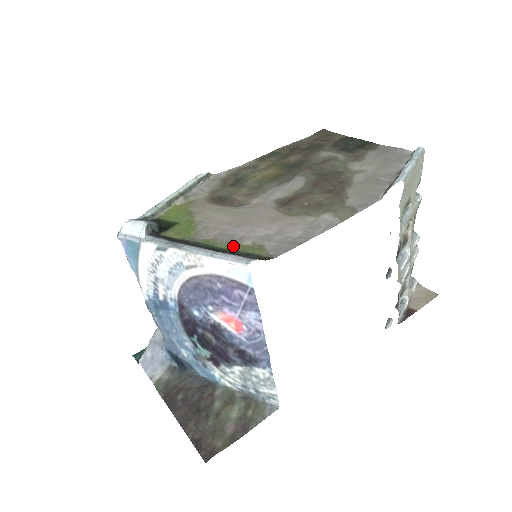
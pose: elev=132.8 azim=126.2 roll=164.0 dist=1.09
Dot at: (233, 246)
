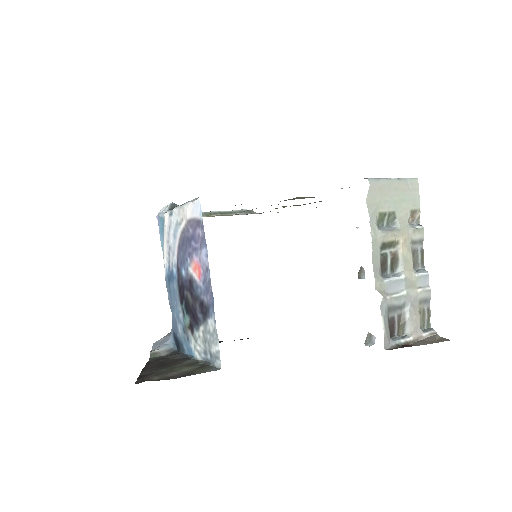
Dot at: occluded
